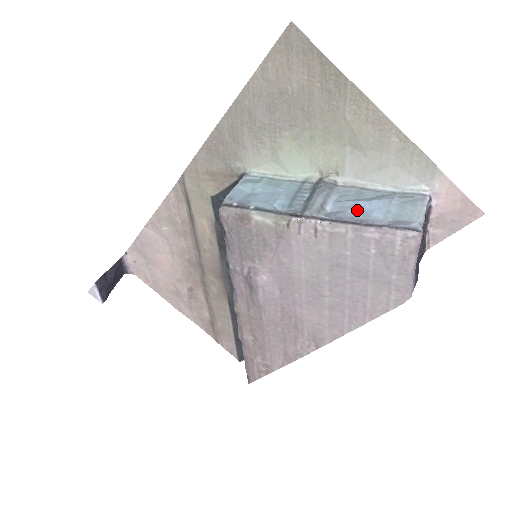
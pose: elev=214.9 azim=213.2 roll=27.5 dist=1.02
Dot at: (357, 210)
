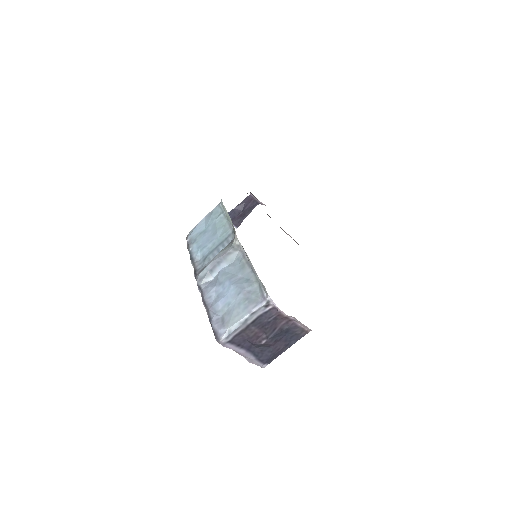
Dot at: (219, 290)
